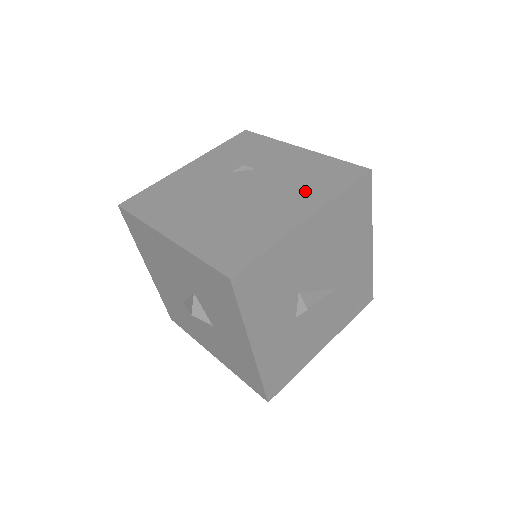
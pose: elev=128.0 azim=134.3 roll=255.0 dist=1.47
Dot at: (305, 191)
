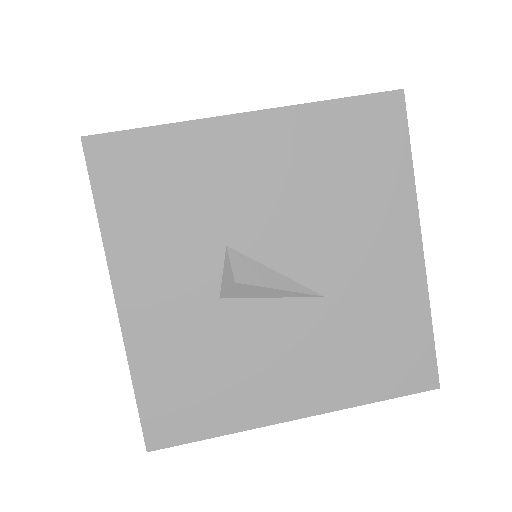
Dot at: occluded
